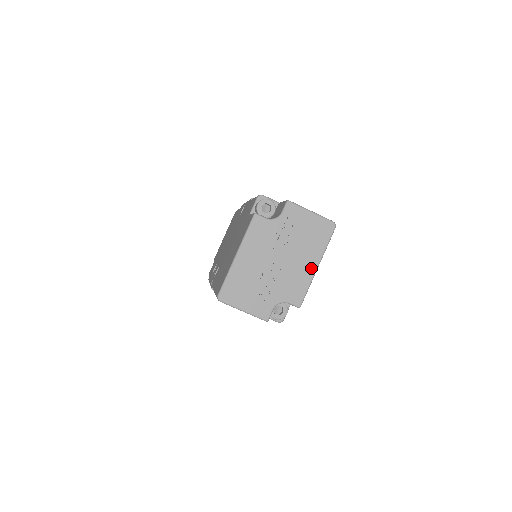
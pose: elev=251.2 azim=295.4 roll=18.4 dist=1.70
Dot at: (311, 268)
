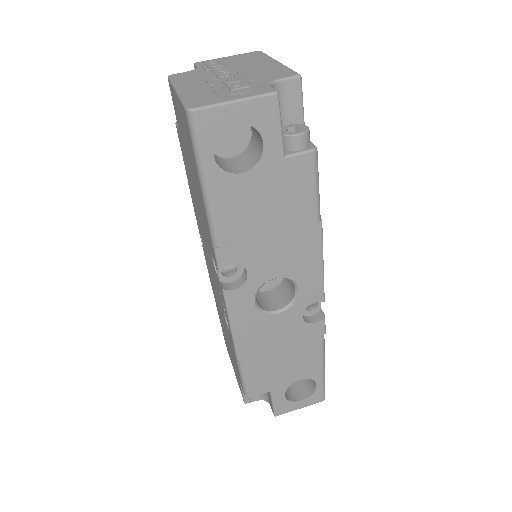
Dot at: (272, 64)
